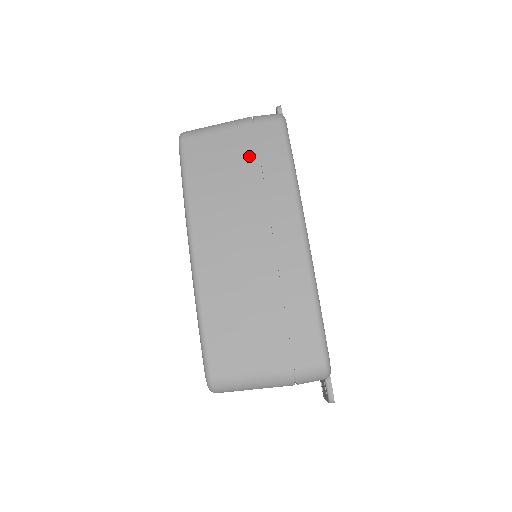
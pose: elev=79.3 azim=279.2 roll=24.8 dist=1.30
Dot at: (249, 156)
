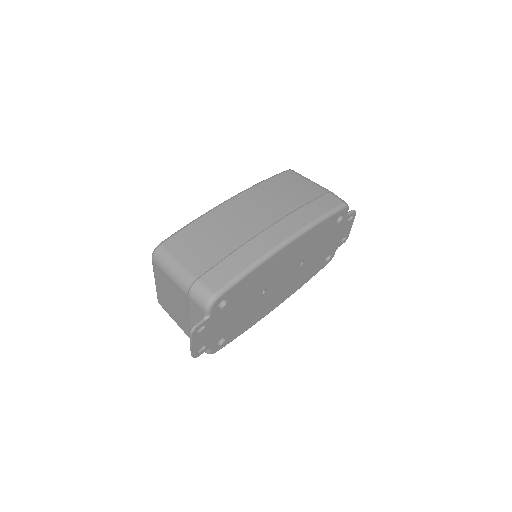
Dot at: (307, 197)
